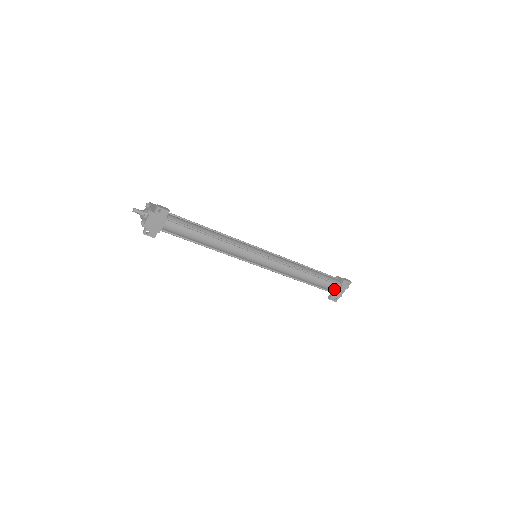
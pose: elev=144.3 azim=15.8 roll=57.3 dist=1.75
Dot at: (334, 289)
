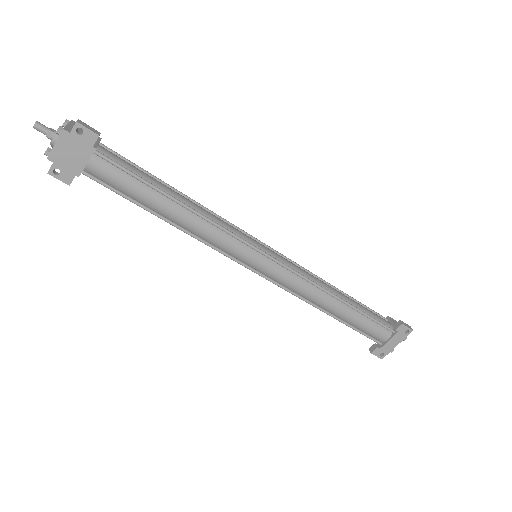
Dot at: (382, 337)
